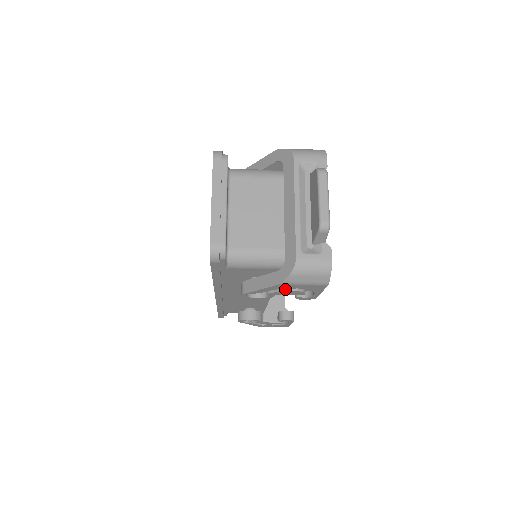
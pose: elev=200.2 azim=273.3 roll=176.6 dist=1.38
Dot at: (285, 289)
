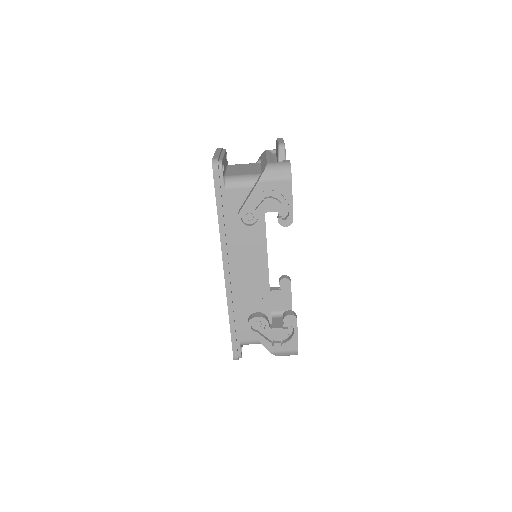
Dot at: (266, 198)
